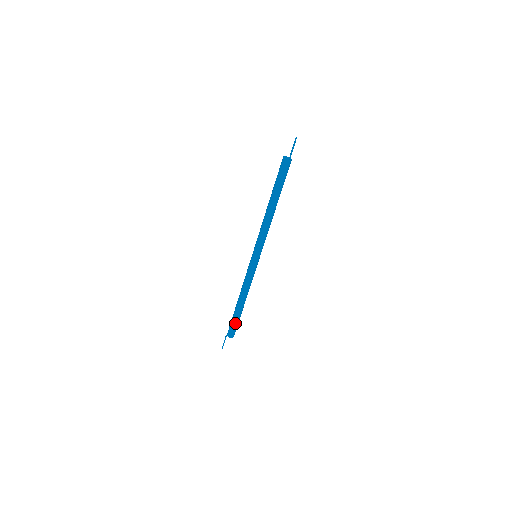
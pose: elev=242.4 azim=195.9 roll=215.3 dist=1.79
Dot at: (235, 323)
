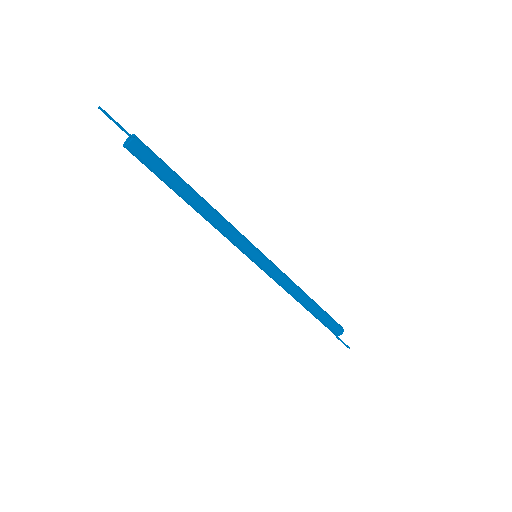
Dot at: (328, 320)
